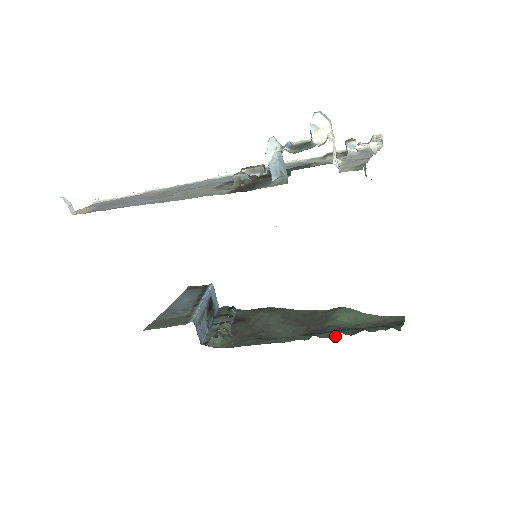
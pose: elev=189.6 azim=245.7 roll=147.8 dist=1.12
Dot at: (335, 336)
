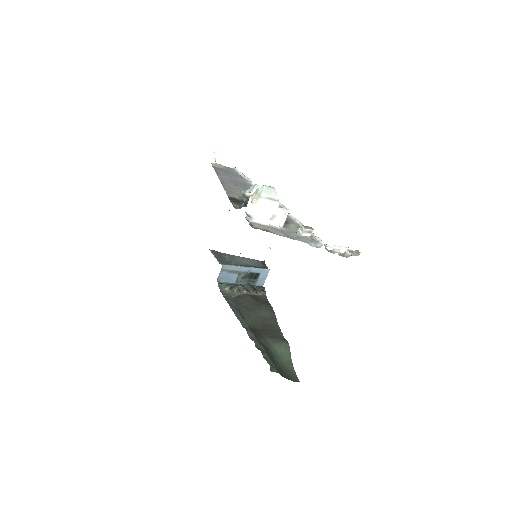
Dot at: (252, 340)
